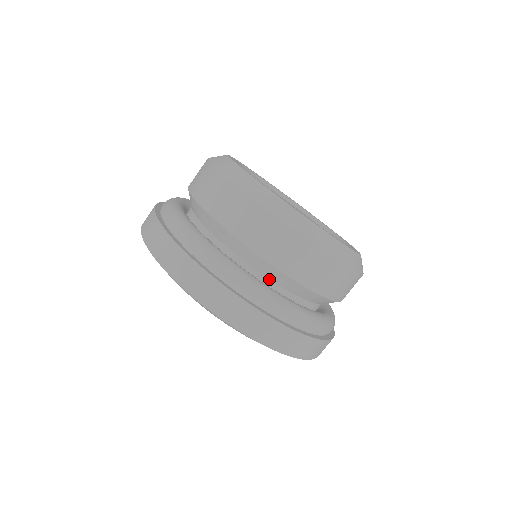
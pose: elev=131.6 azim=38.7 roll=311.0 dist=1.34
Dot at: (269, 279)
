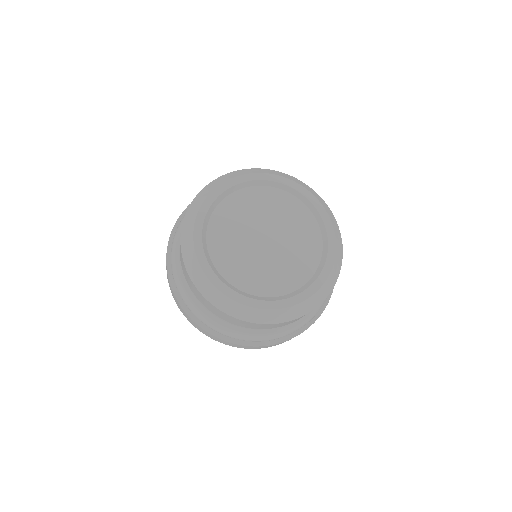
Dot at: occluded
